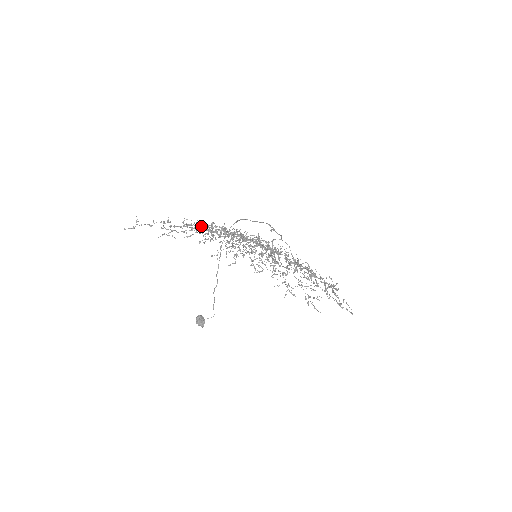
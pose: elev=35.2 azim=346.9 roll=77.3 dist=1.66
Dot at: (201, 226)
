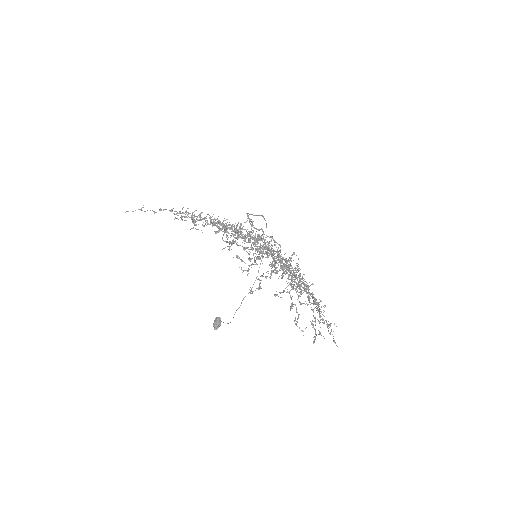
Dot at: (210, 219)
